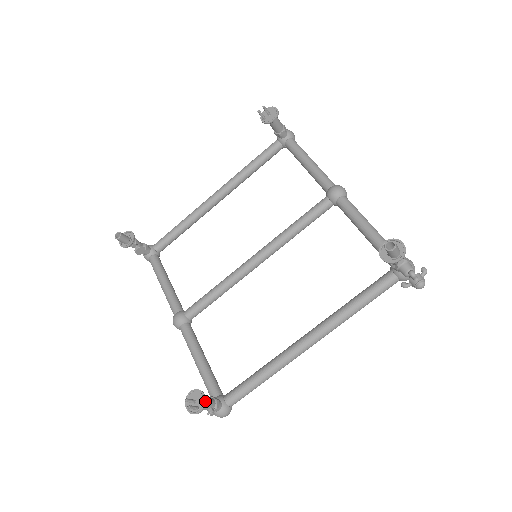
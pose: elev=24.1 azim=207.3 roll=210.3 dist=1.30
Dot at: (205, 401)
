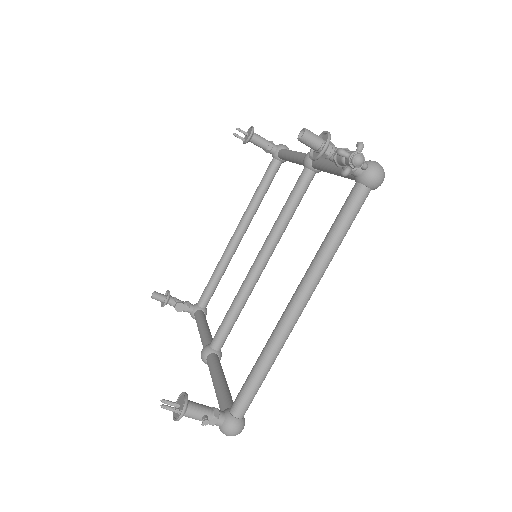
Dot at: (185, 400)
